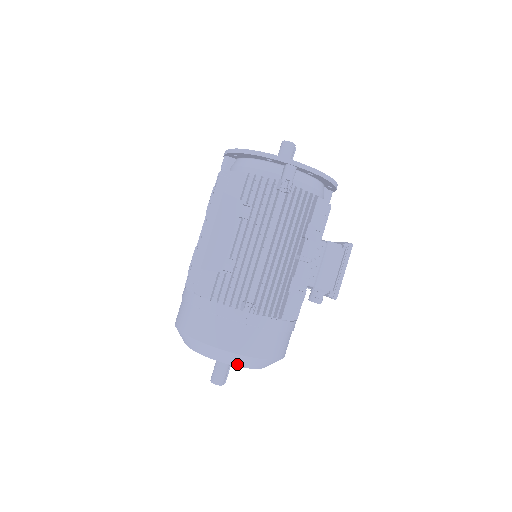
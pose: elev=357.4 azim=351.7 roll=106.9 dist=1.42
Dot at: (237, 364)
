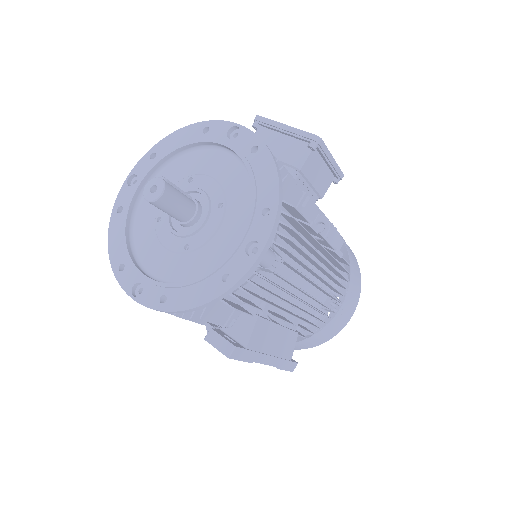
Dot at: occluded
